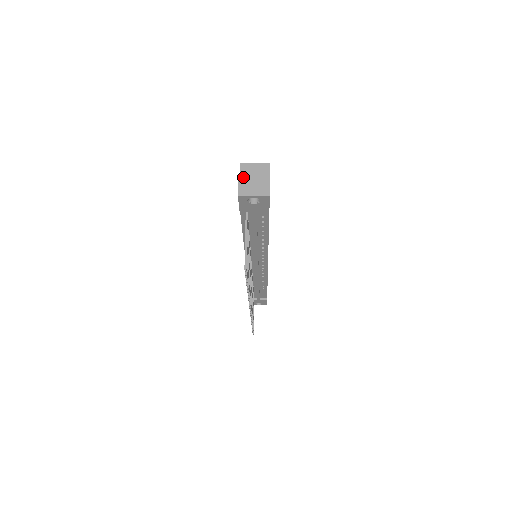
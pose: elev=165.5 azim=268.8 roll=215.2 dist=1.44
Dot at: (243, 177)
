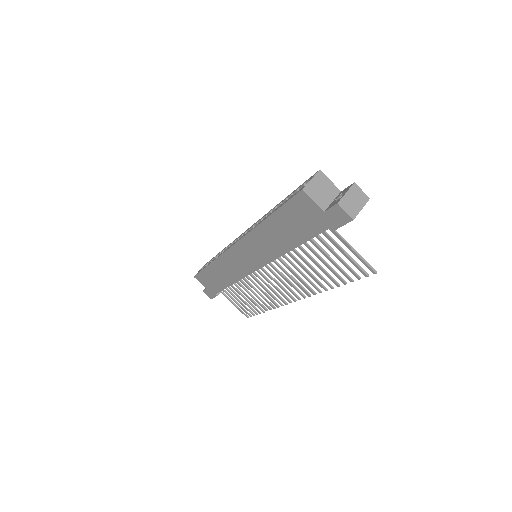
Dot at: (340, 200)
